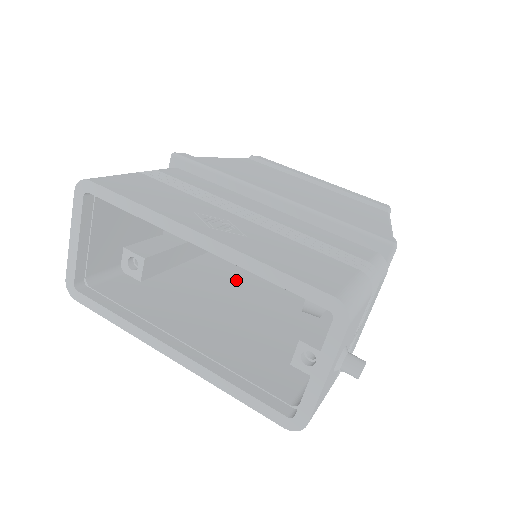
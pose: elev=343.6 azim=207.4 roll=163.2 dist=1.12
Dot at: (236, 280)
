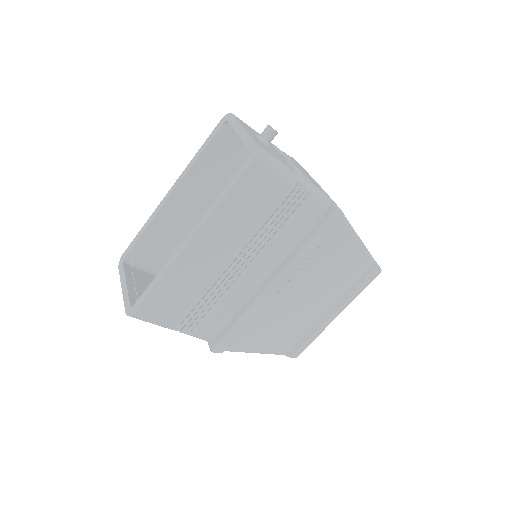
Dot at: occluded
